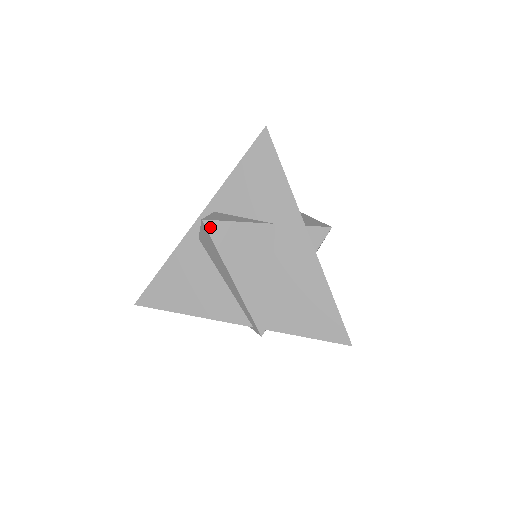
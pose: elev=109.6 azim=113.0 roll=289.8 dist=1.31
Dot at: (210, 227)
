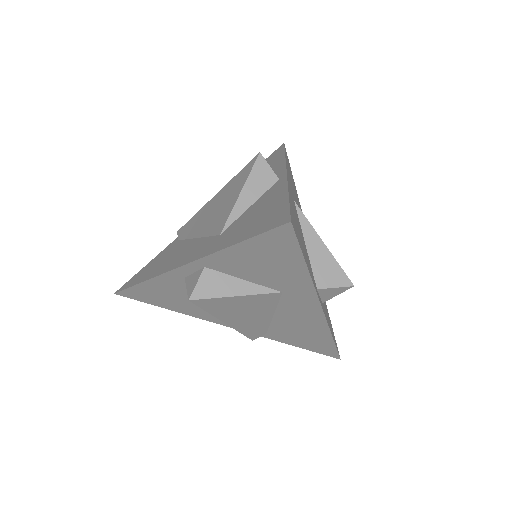
Dot at: (199, 303)
